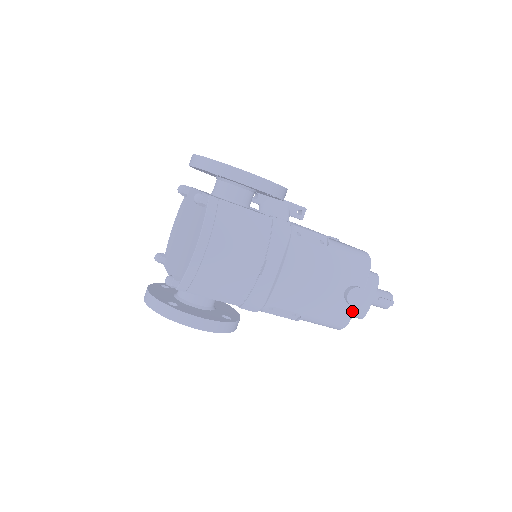
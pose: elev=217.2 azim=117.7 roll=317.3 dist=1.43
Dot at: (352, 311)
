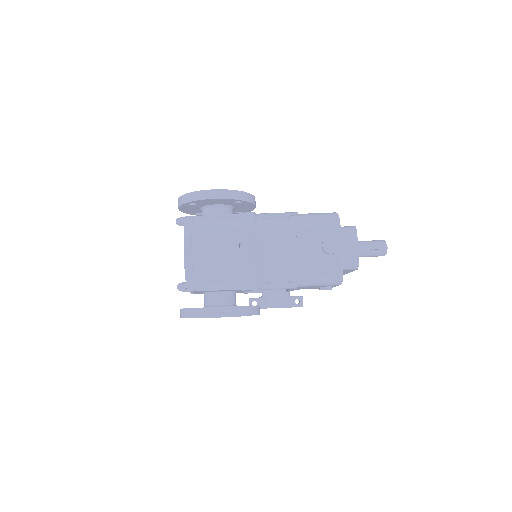
Dot at: (339, 261)
